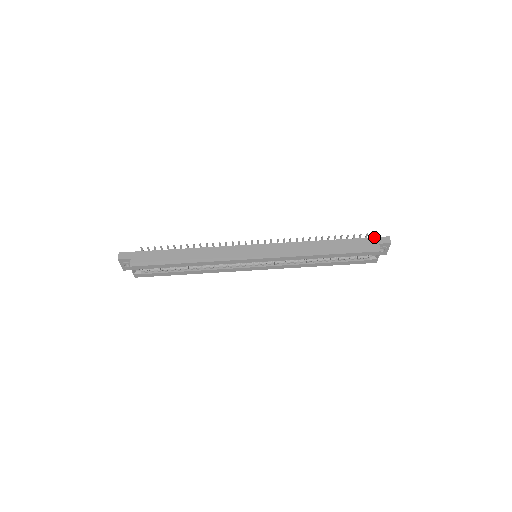
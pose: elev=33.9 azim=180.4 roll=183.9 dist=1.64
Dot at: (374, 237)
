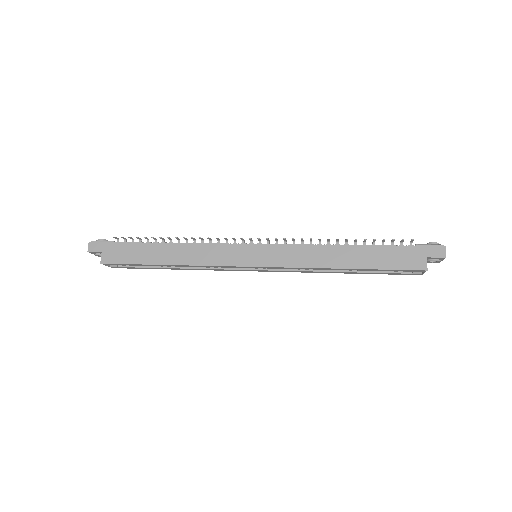
Dot at: (422, 246)
